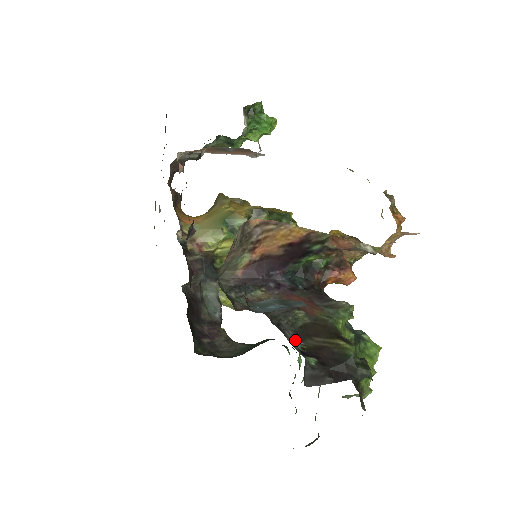
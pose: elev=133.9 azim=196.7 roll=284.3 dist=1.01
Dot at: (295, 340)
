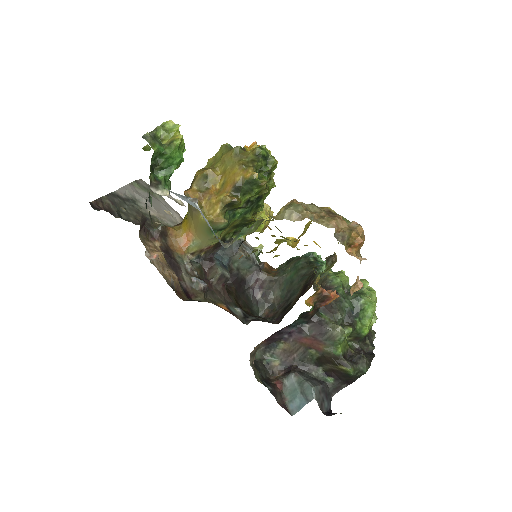
Dot at: (317, 368)
